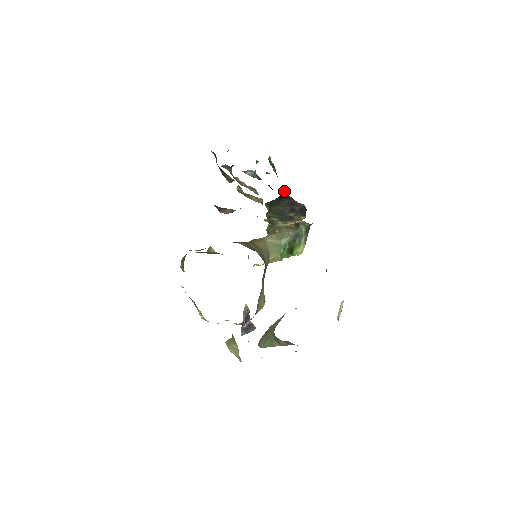
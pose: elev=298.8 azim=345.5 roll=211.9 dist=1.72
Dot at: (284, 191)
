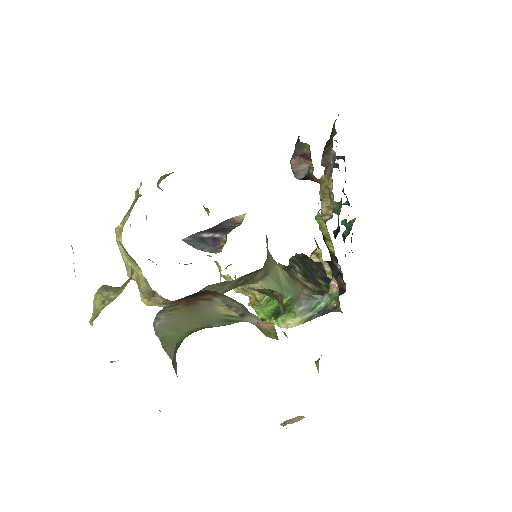
Dot at: occluded
